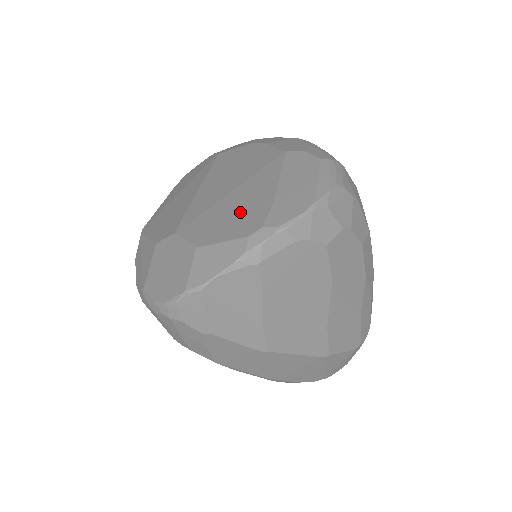
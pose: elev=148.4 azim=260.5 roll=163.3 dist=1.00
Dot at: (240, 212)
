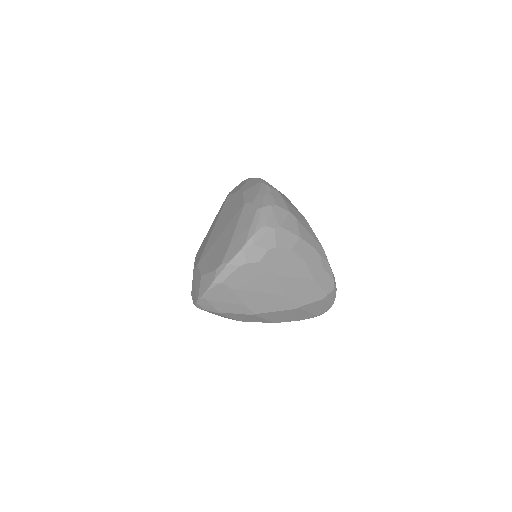
Dot at: (218, 252)
